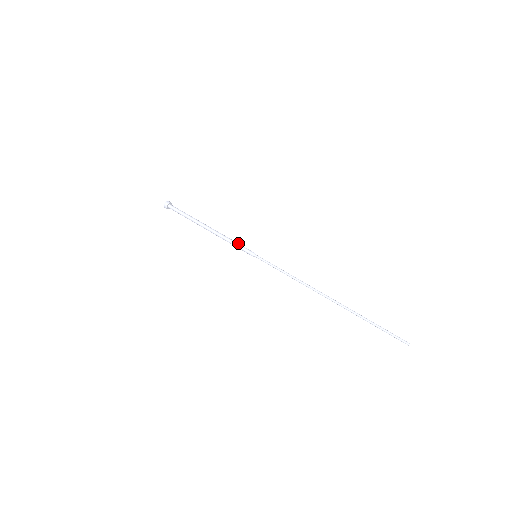
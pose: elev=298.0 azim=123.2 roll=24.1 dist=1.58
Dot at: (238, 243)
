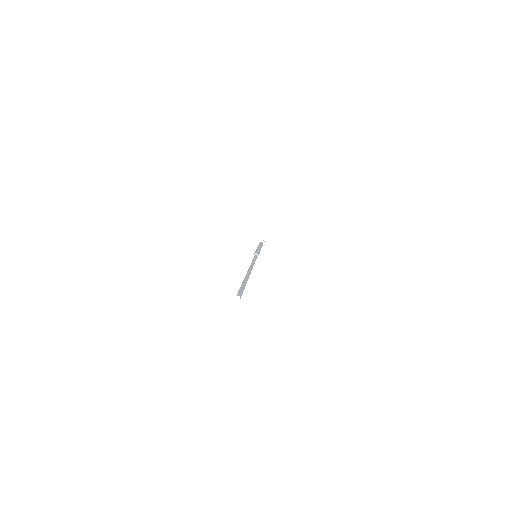
Dot at: occluded
